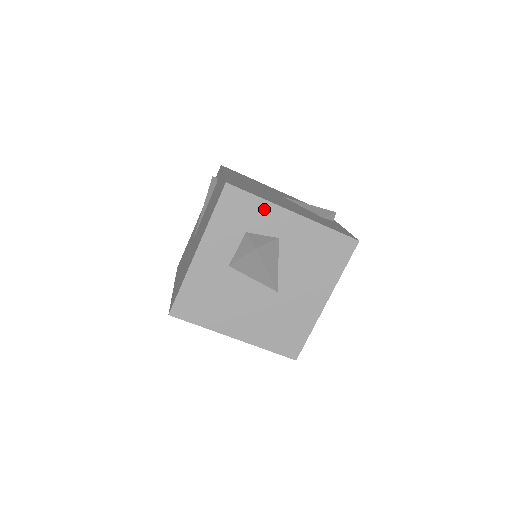
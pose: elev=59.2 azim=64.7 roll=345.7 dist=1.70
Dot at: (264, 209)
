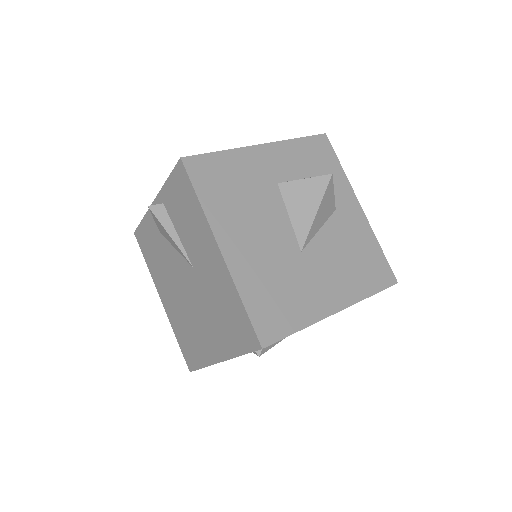
Dot at: (340, 178)
